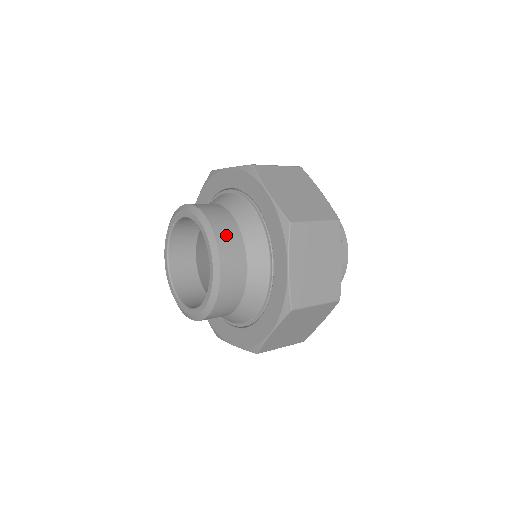
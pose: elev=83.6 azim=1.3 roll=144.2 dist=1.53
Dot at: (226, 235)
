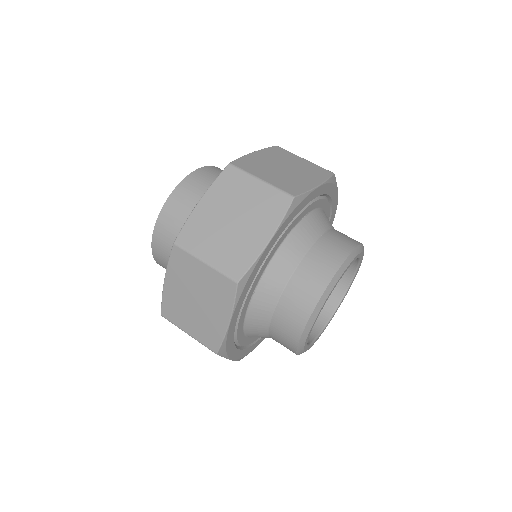
Dot at: (201, 178)
